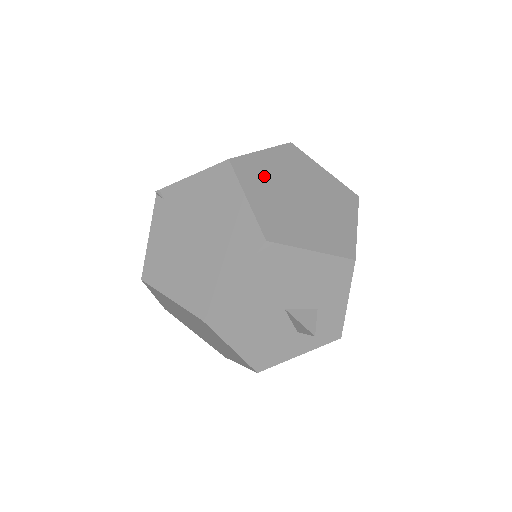
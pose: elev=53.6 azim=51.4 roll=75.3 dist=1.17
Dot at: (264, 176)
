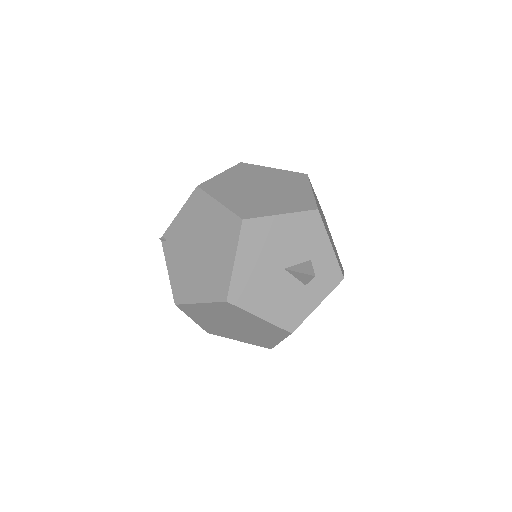
Dot at: (227, 186)
